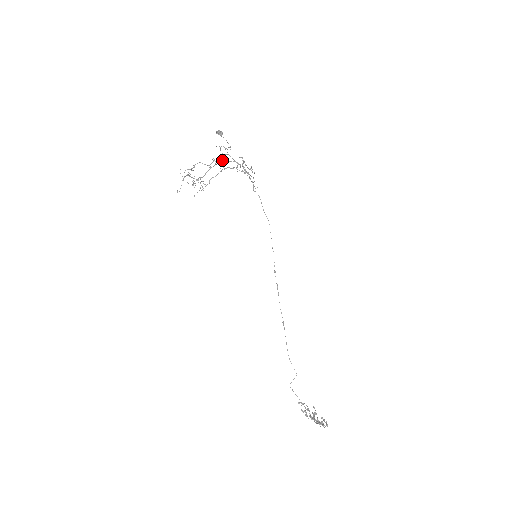
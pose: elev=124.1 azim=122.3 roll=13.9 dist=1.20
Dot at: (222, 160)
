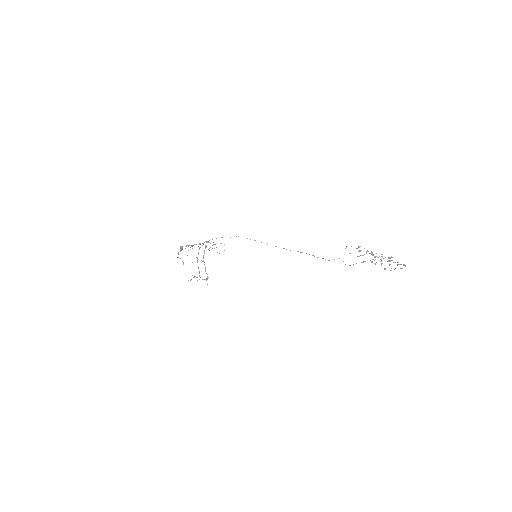
Dot at: occluded
